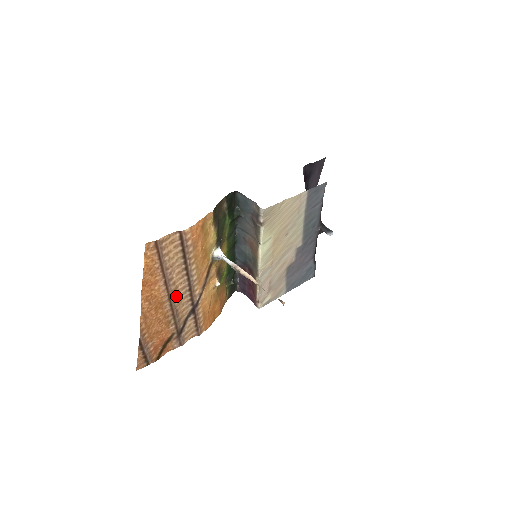
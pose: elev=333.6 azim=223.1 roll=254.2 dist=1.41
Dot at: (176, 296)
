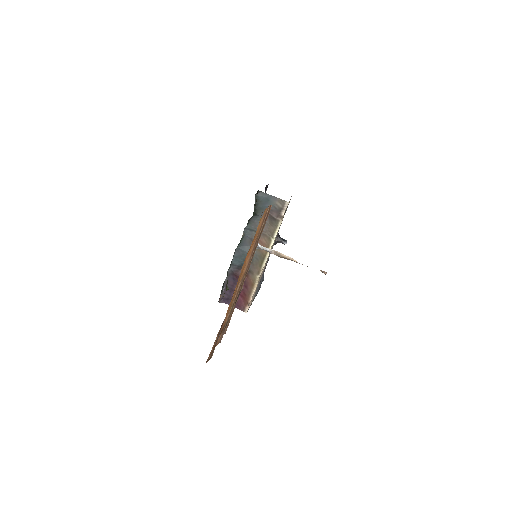
Dot at: occluded
